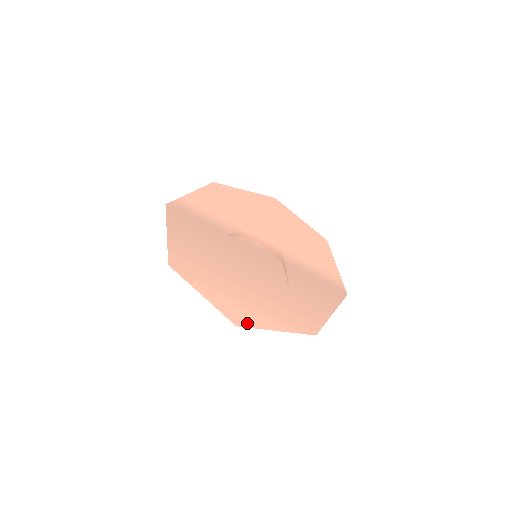
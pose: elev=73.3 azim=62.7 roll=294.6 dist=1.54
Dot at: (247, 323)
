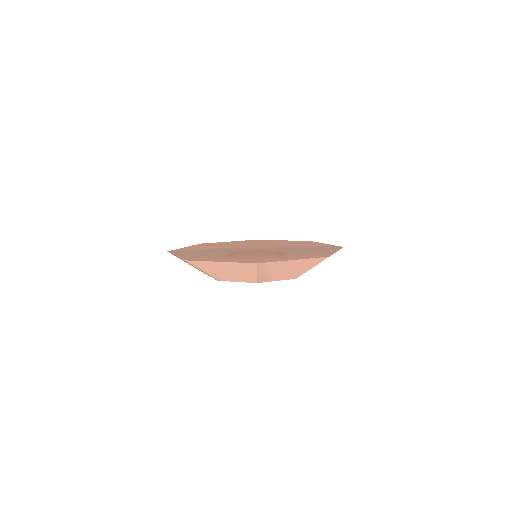
Dot at: (266, 262)
